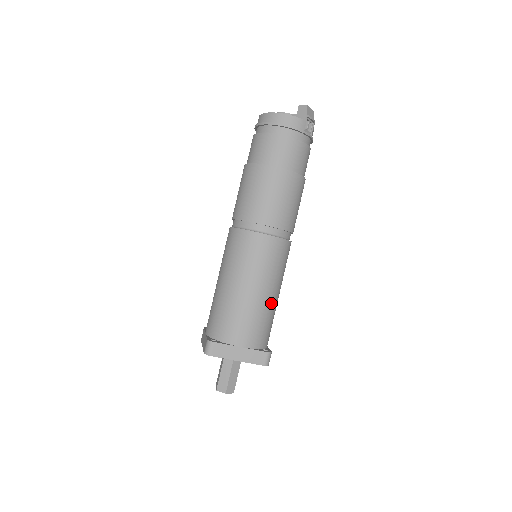
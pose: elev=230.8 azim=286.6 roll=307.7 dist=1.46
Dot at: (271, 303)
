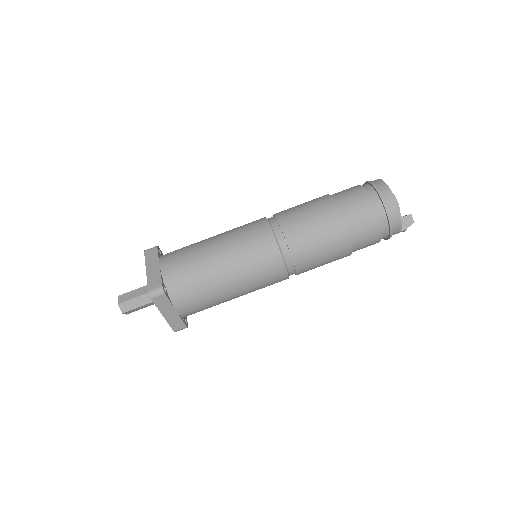
Dot at: occluded
